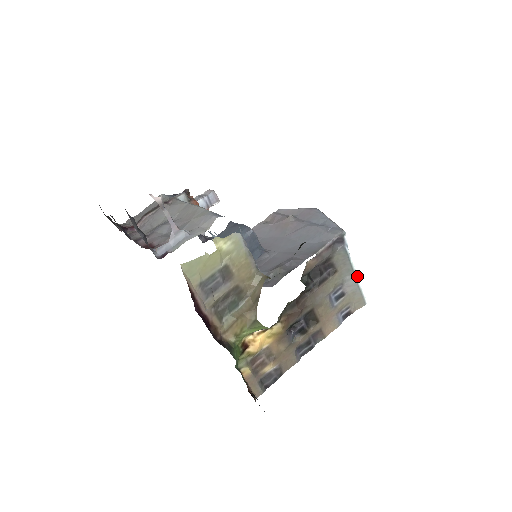
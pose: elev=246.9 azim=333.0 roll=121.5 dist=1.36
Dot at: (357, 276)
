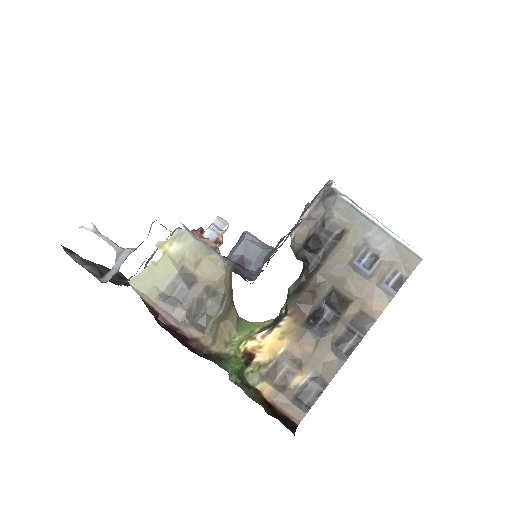
Dot at: (383, 227)
